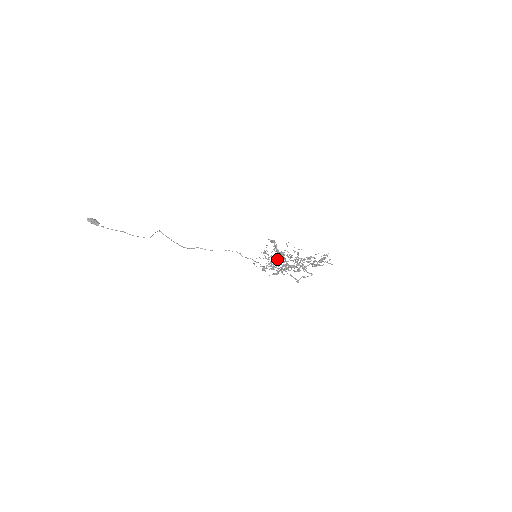
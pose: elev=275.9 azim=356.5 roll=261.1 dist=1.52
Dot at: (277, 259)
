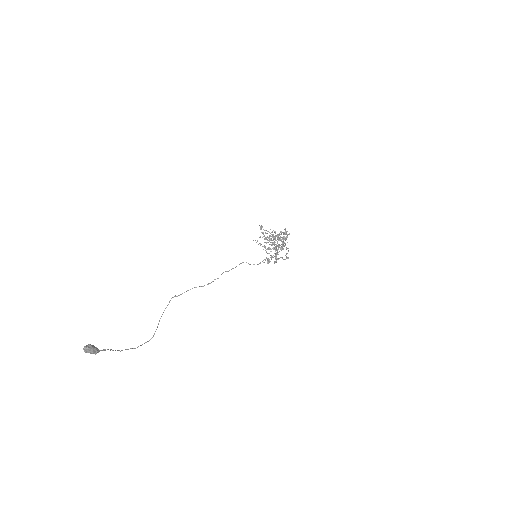
Dot at: (273, 239)
